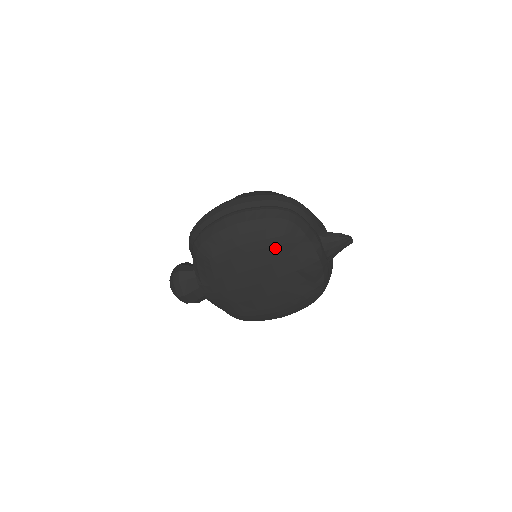
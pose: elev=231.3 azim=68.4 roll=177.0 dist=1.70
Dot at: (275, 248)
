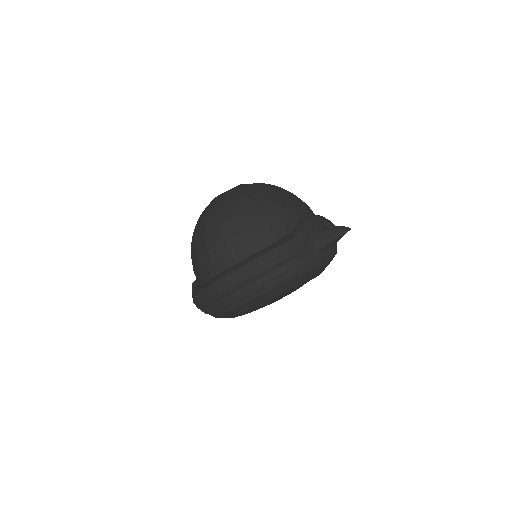
Dot at: (285, 294)
